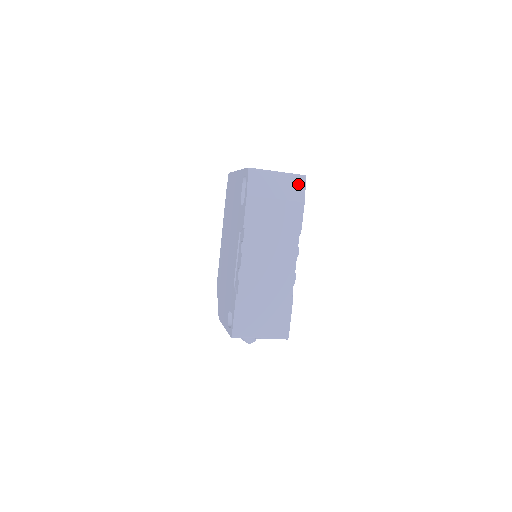
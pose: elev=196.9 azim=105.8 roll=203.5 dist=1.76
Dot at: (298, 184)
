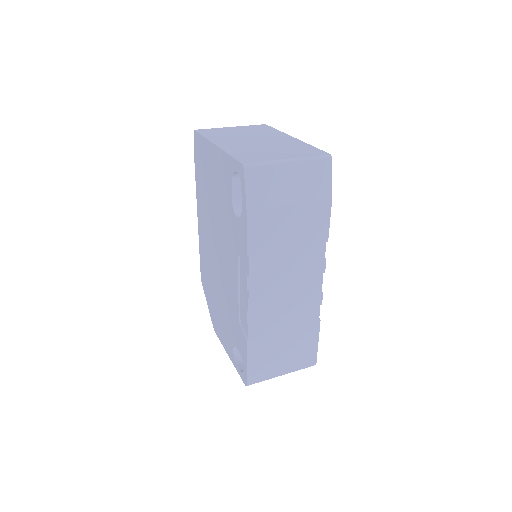
Dot at: (321, 172)
